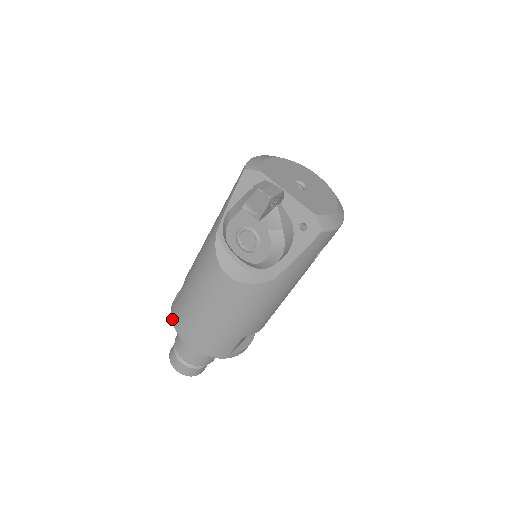
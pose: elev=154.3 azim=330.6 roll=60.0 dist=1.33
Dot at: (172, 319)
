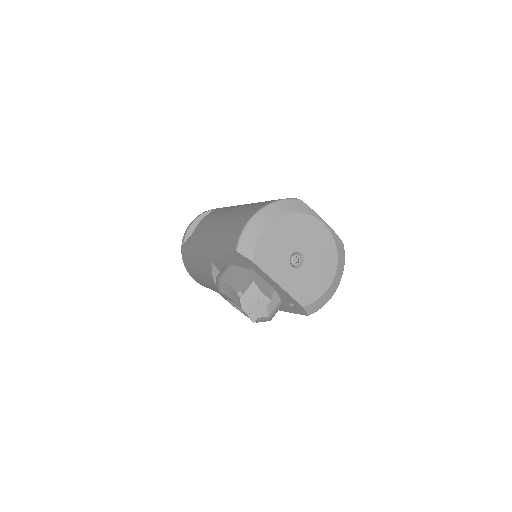
Dot at: (182, 259)
